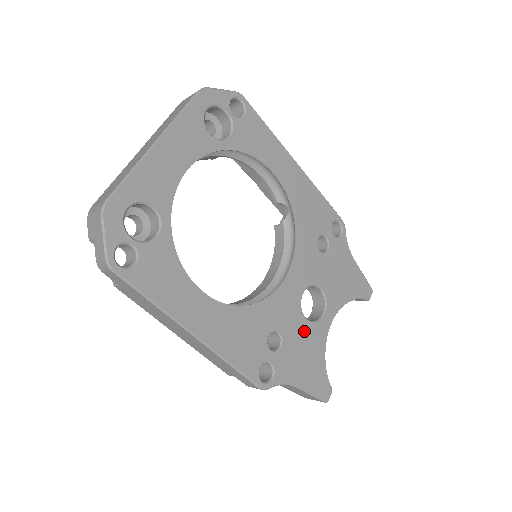
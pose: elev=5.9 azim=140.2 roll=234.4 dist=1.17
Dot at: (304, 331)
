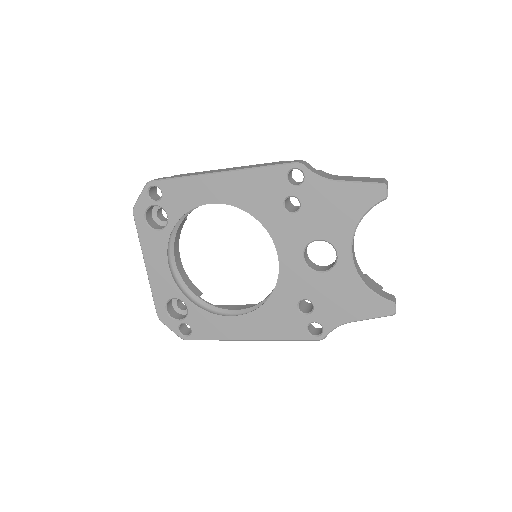
Dot at: (326, 282)
